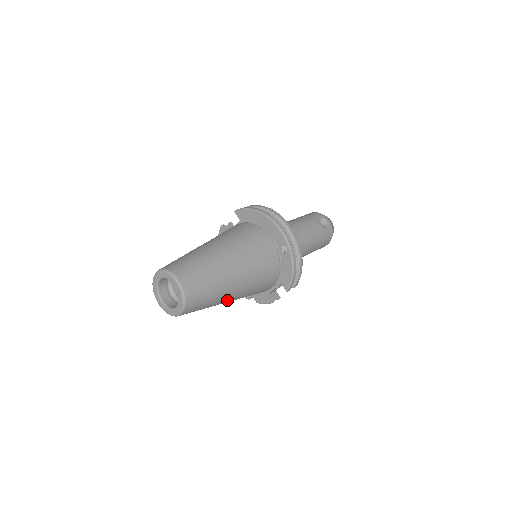
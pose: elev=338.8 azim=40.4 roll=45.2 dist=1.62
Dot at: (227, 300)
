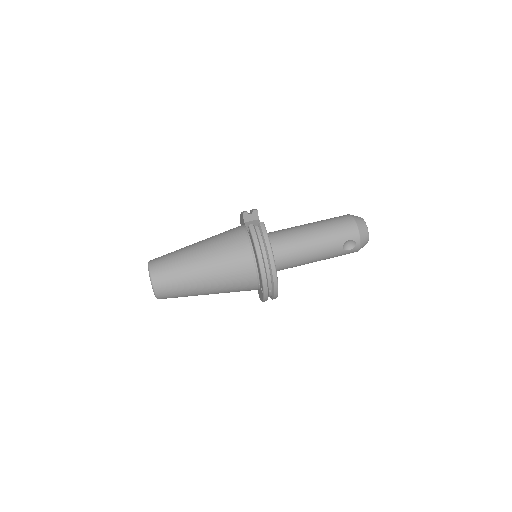
Dot at: occluded
